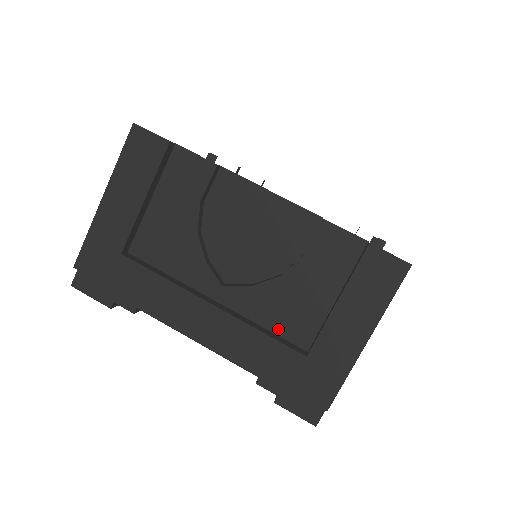
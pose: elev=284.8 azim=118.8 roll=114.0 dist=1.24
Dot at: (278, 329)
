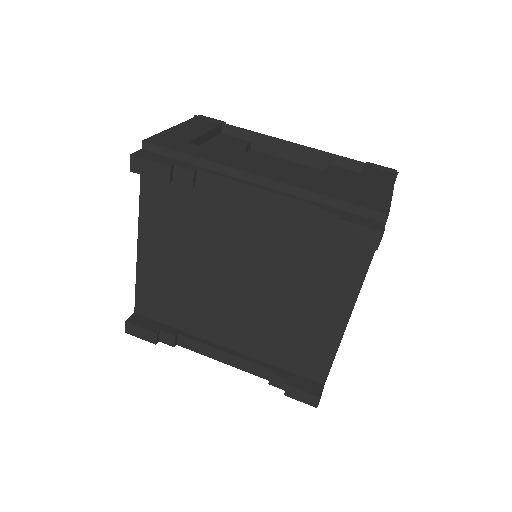
Dot at: occluded
